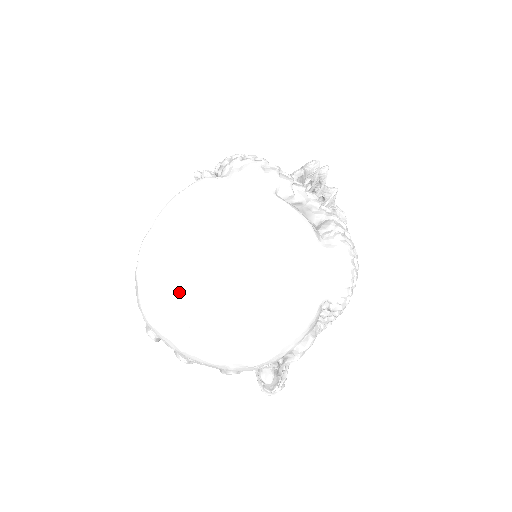
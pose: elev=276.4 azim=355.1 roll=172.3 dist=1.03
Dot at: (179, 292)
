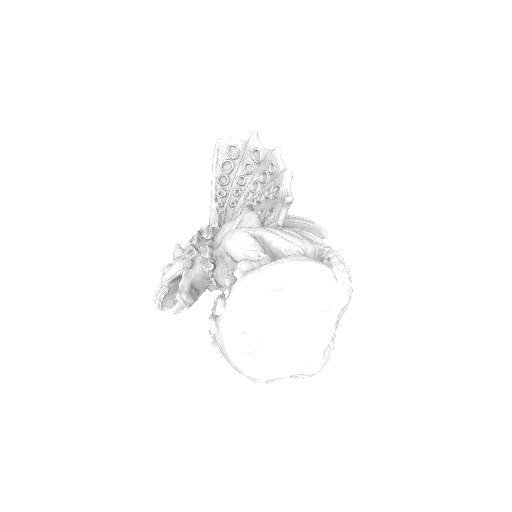
Dot at: (259, 312)
